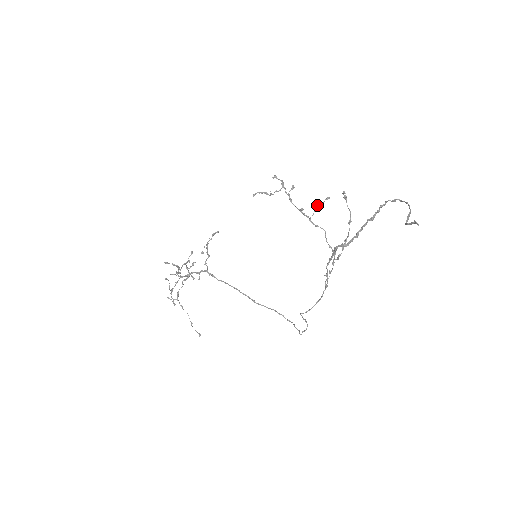
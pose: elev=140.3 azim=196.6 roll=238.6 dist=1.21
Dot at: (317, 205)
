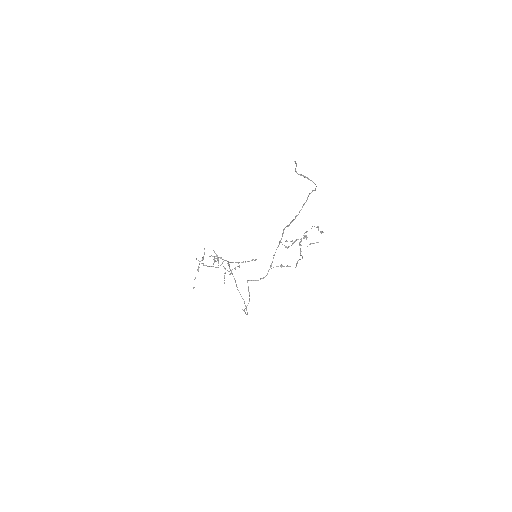
Dot at: occluded
